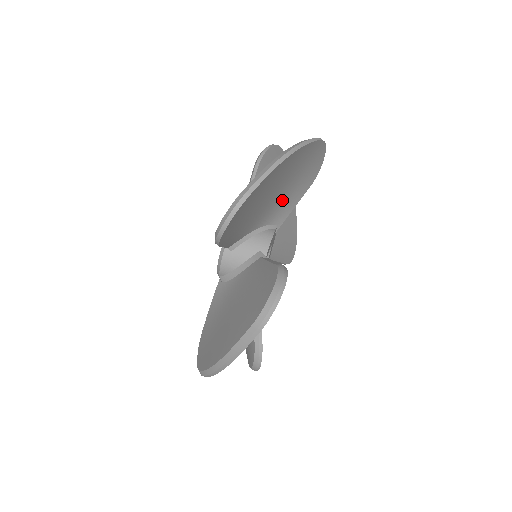
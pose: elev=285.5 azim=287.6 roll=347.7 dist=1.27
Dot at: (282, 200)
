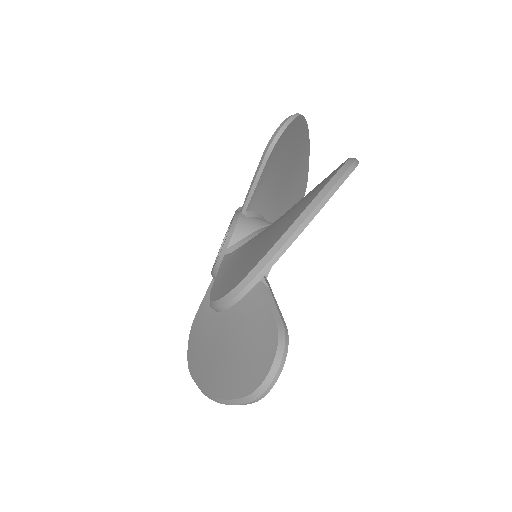
Dot at: occluded
